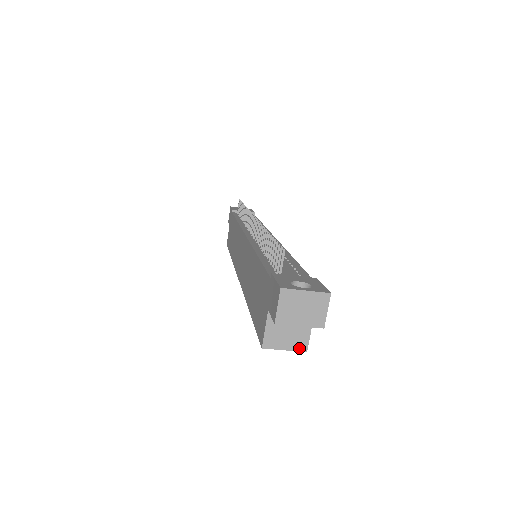
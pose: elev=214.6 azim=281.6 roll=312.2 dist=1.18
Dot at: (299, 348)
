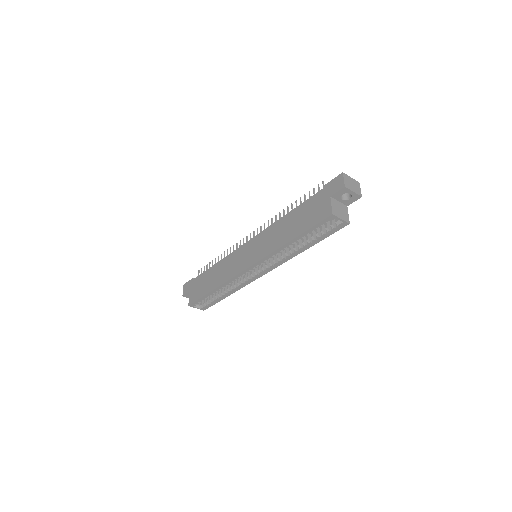
Dot at: (346, 220)
